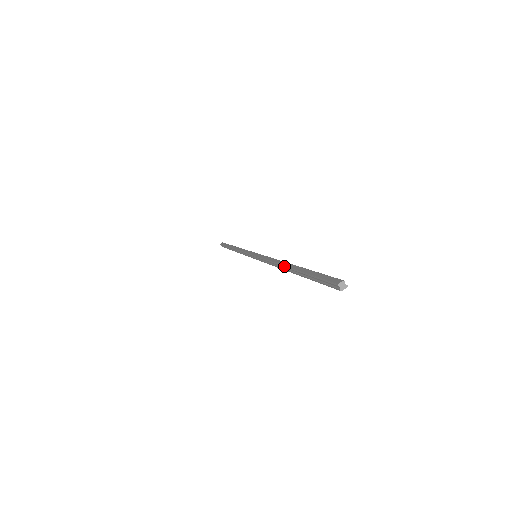
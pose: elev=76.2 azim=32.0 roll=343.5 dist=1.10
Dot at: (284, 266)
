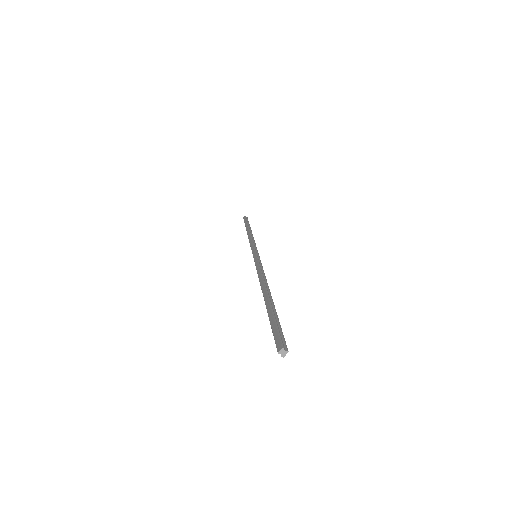
Dot at: (262, 292)
